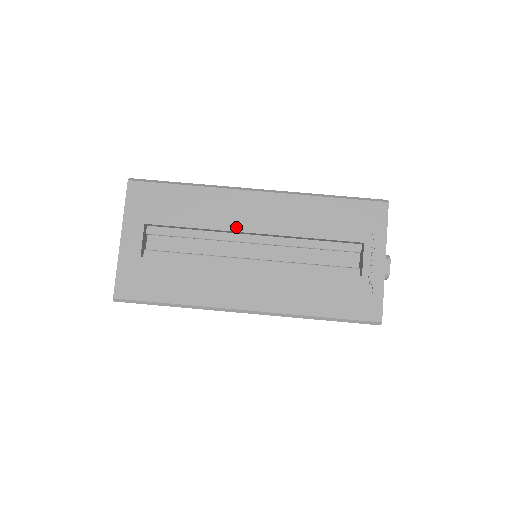
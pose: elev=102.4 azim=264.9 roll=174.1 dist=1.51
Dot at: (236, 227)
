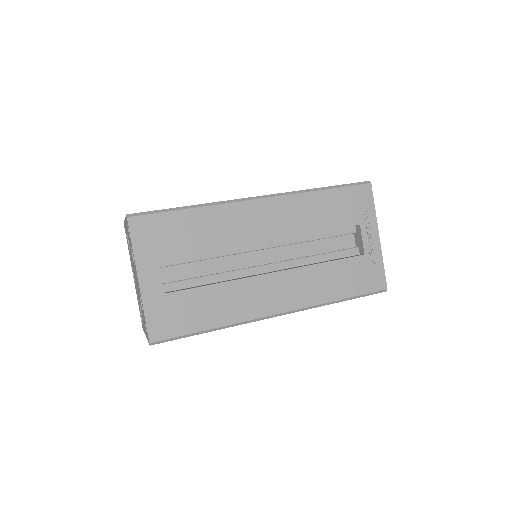
Dot at: (249, 239)
